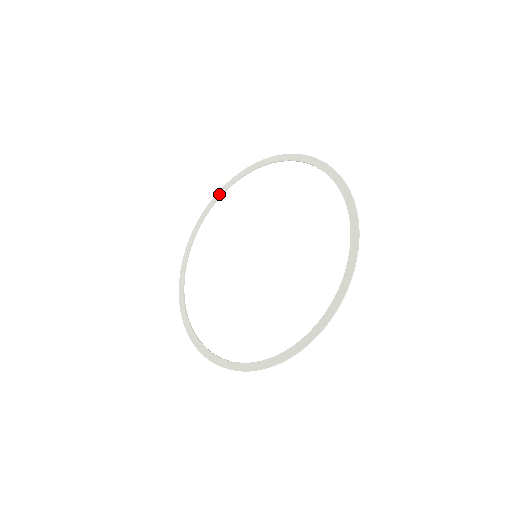
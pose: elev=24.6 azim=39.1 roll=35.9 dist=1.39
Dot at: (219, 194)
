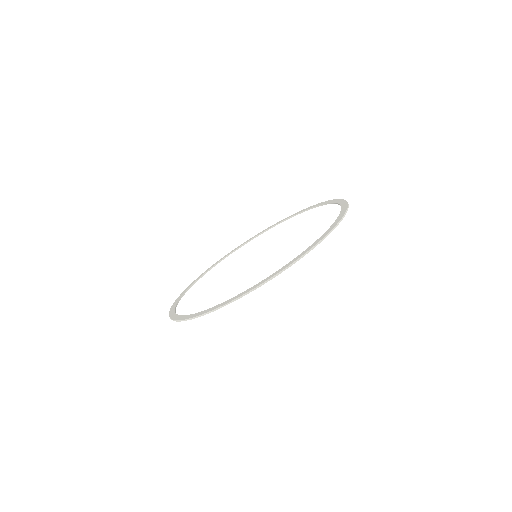
Dot at: (190, 285)
